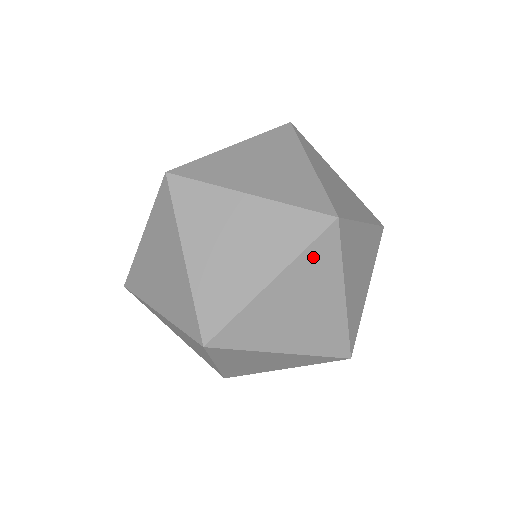
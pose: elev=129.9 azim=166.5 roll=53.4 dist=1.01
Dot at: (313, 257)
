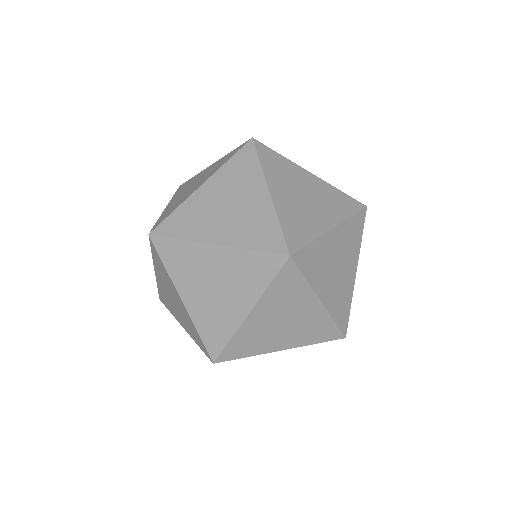
Dot at: (253, 262)
